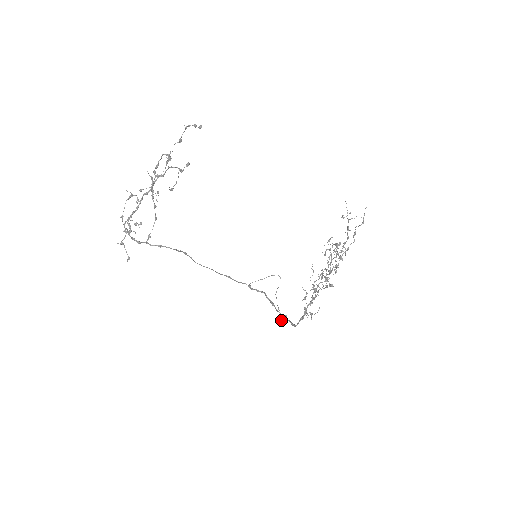
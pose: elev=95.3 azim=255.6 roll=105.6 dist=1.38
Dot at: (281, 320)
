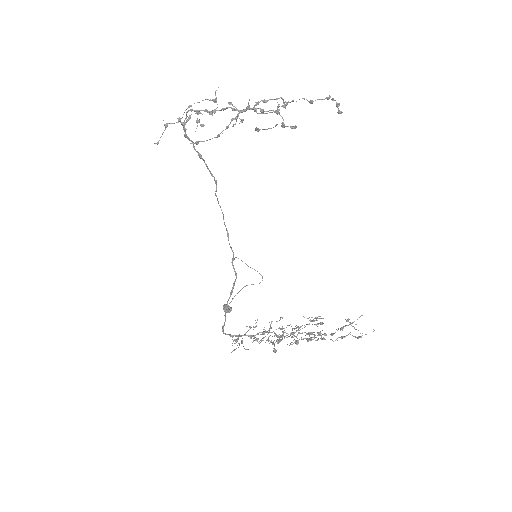
Dot at: (224, 308)
